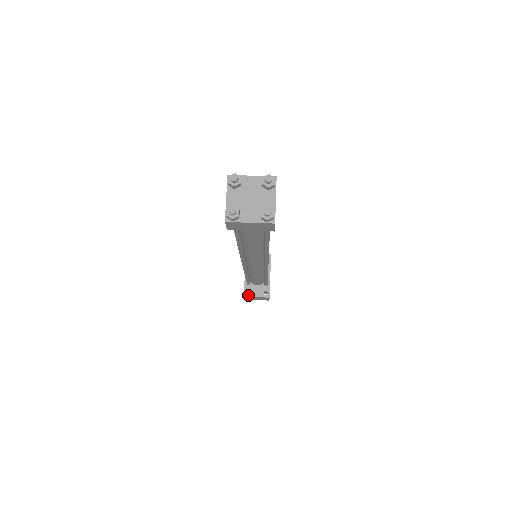
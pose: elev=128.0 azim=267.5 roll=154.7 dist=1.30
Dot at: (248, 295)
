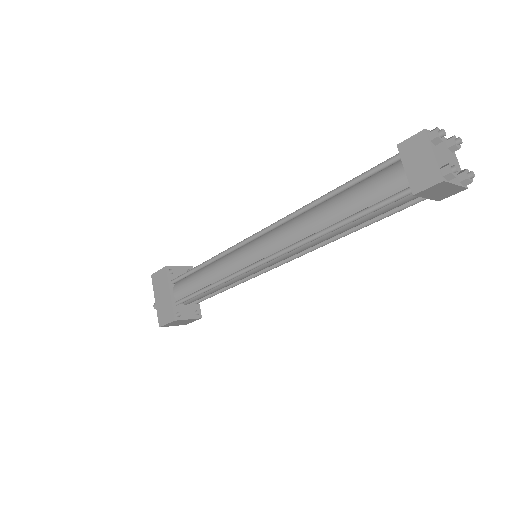
Dot at: (179, 318)
